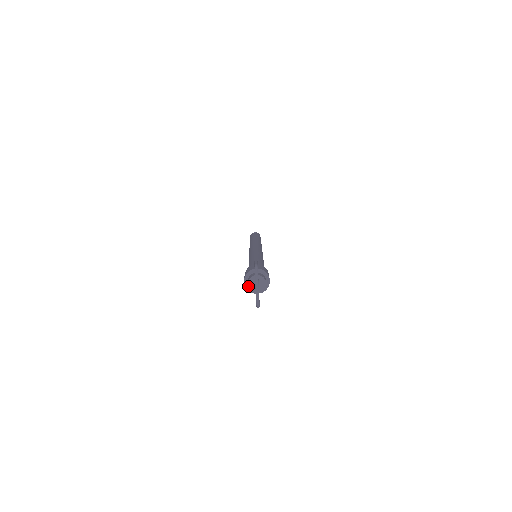
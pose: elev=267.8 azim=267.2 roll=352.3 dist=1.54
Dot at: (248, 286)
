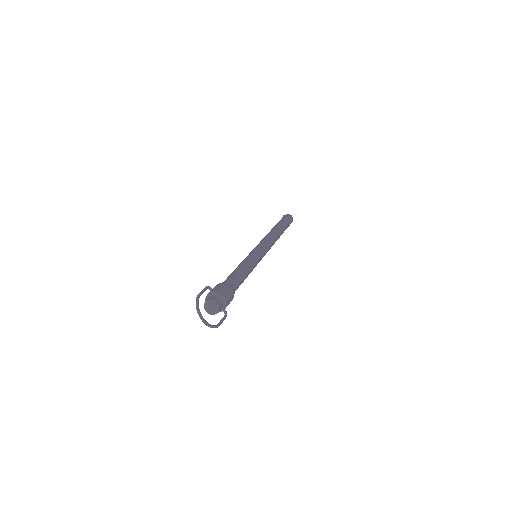
Dot at: (206, 311)
